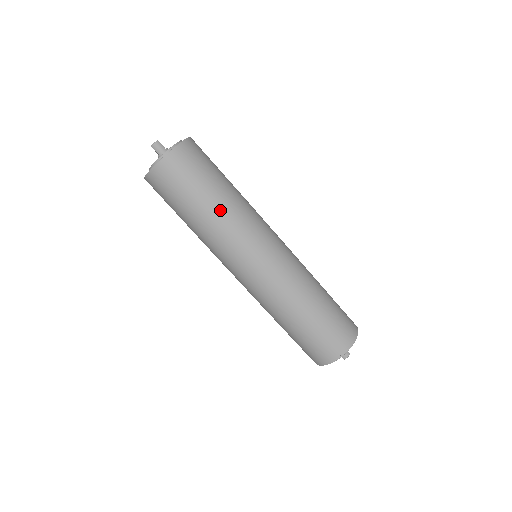
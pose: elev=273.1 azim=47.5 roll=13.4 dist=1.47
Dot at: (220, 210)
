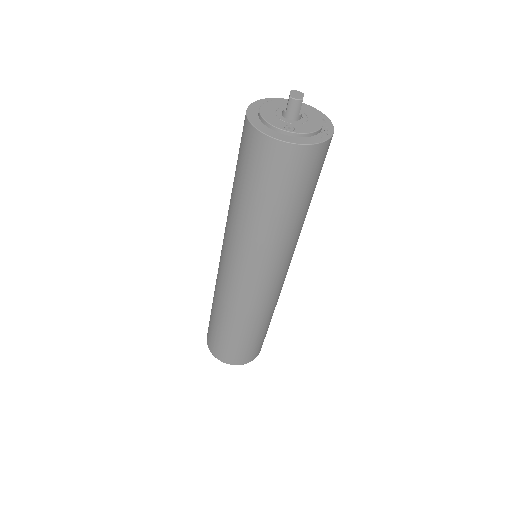
Dot at: (269, 227)
